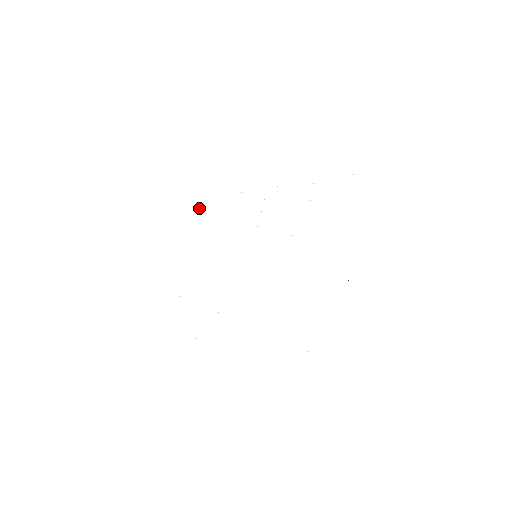
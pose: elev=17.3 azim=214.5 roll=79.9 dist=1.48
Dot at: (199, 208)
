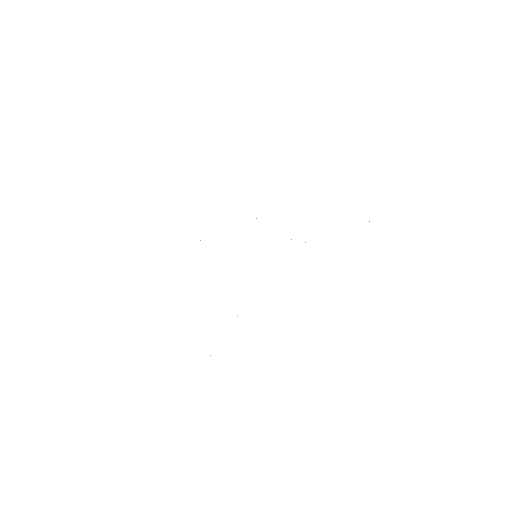
Dot at: occluded
